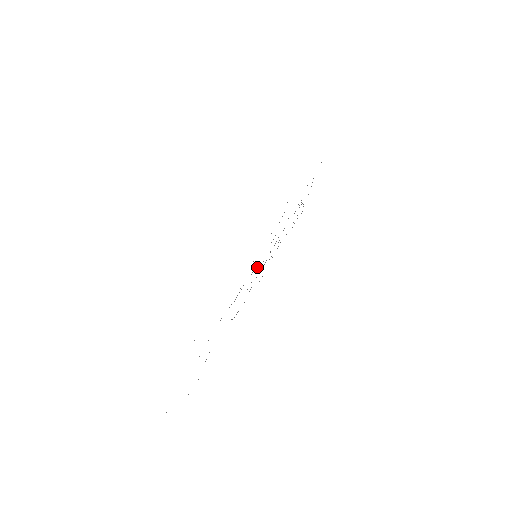
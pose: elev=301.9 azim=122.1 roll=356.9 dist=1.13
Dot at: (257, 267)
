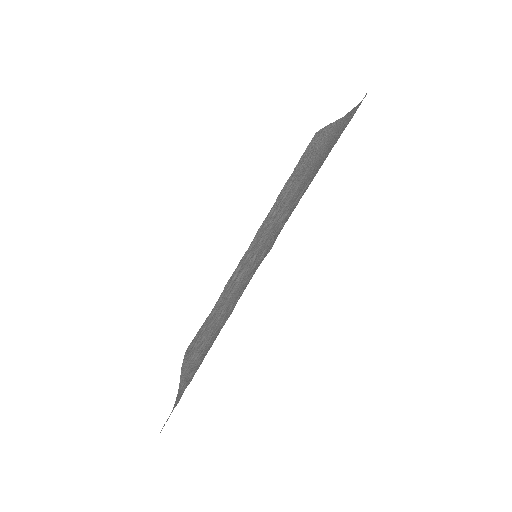
Dot at: (258, 244)
